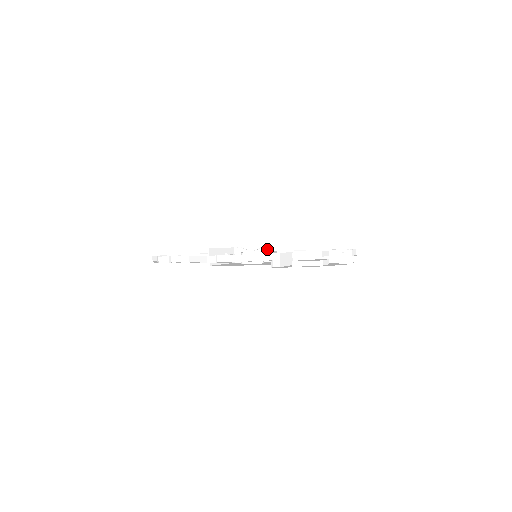
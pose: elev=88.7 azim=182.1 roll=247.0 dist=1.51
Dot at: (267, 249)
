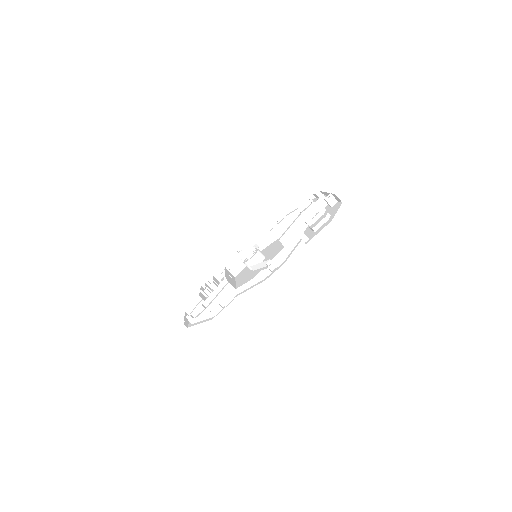
Dot at: (248, 248)
